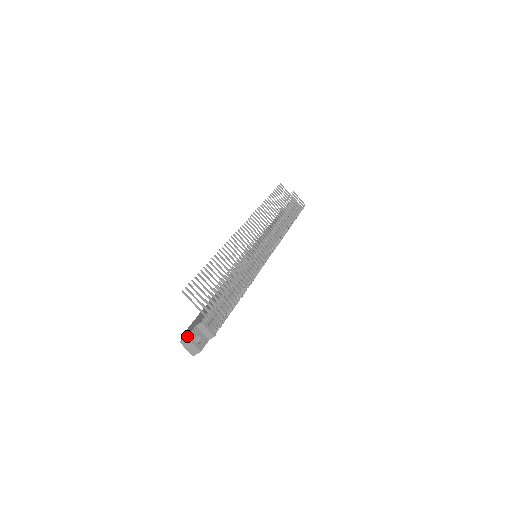
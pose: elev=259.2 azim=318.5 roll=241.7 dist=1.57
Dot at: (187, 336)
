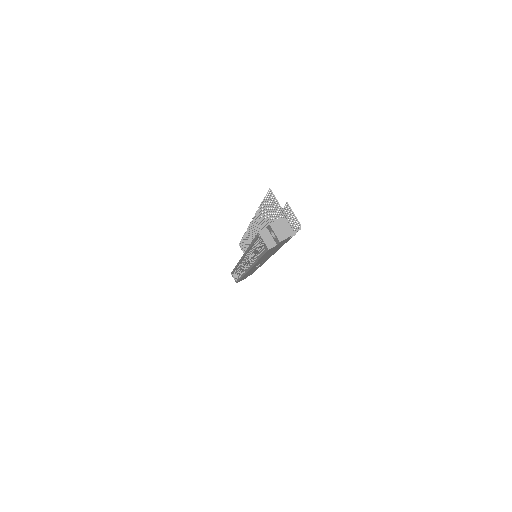
Dot at: occluded
